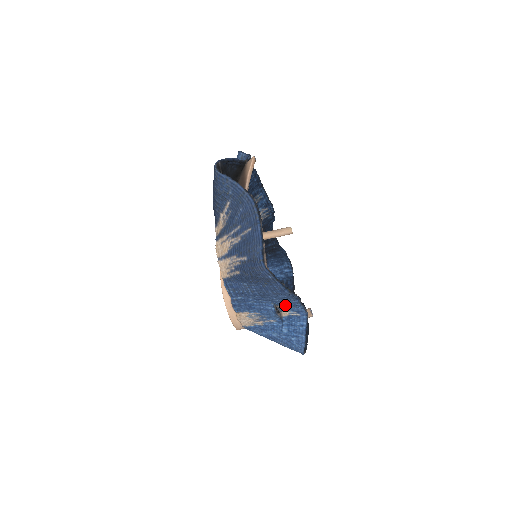
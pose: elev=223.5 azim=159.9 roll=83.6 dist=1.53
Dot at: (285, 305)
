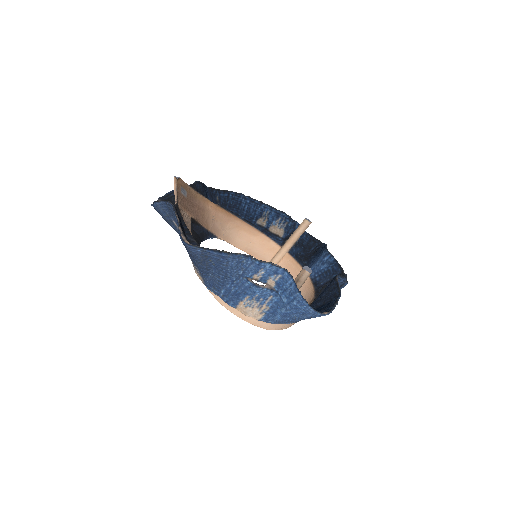
Dot at: (255, 273)
